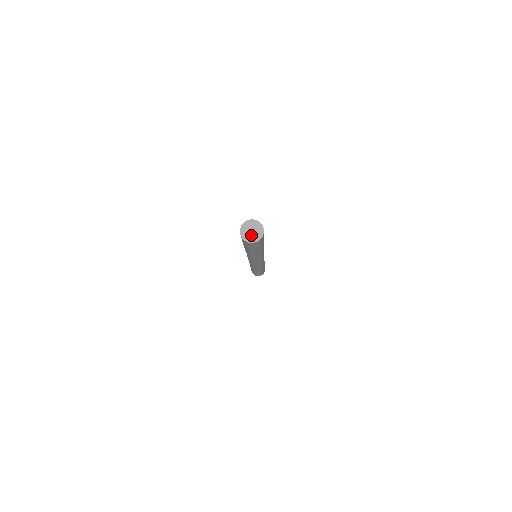
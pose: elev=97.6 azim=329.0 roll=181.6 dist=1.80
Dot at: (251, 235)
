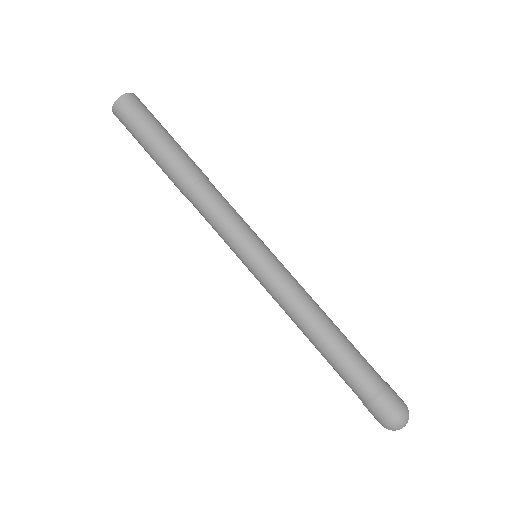
Dot at: occluded
